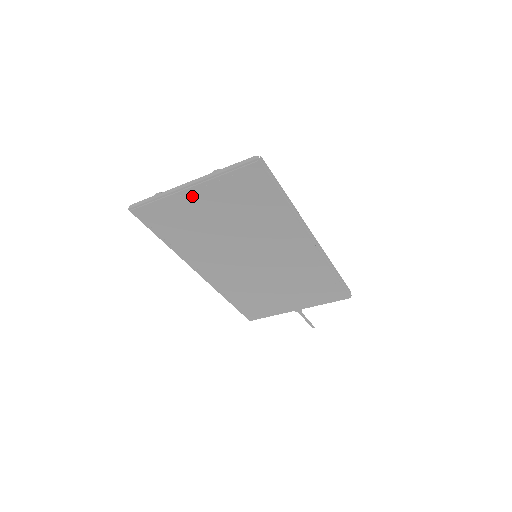
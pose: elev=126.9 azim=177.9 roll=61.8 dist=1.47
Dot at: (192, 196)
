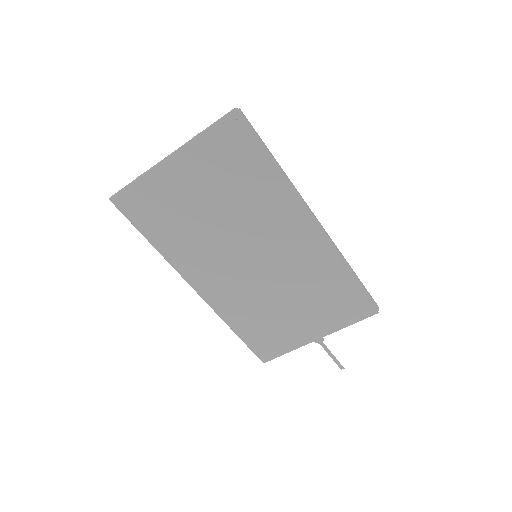
Dot at: (174, 171)
